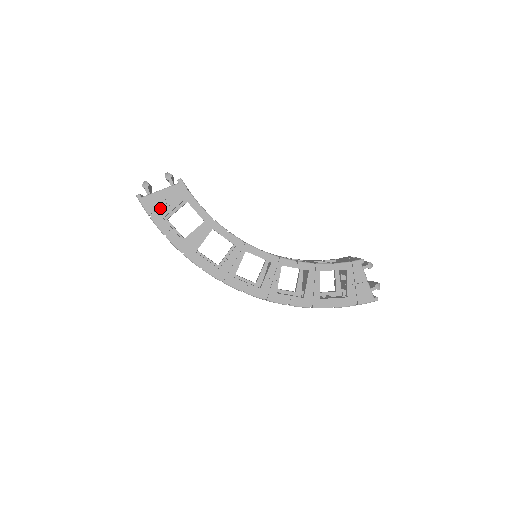
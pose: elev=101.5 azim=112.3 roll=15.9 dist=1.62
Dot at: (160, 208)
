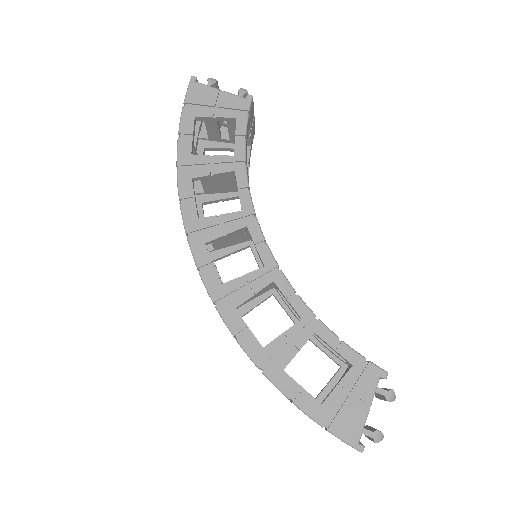
Dot at: (202, 106)
